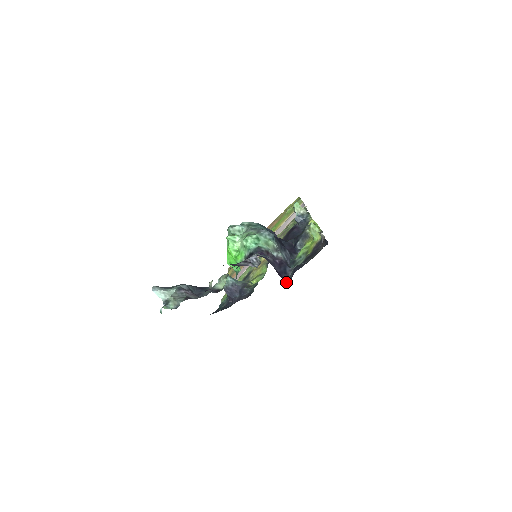
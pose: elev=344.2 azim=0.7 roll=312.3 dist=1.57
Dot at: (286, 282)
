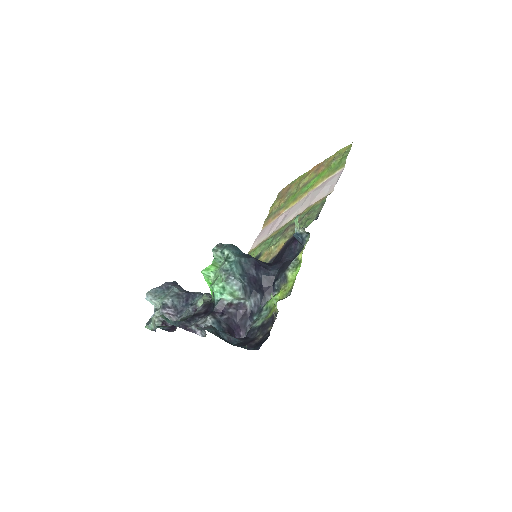
Dot at: occluded
